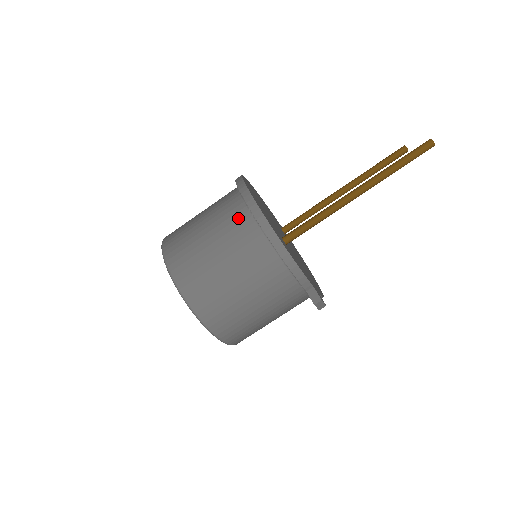
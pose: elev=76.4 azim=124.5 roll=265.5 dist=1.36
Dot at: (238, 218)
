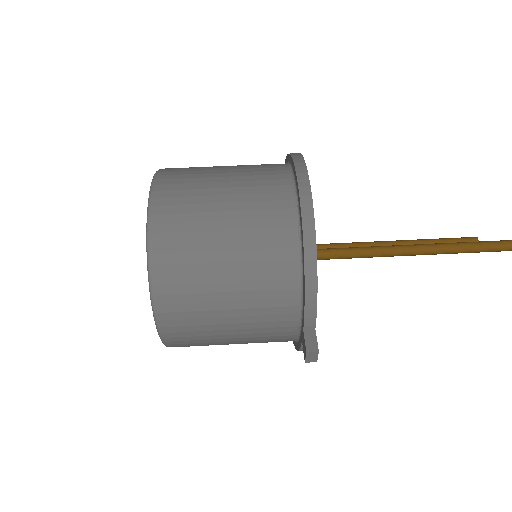
Dot at: (275, 192)
